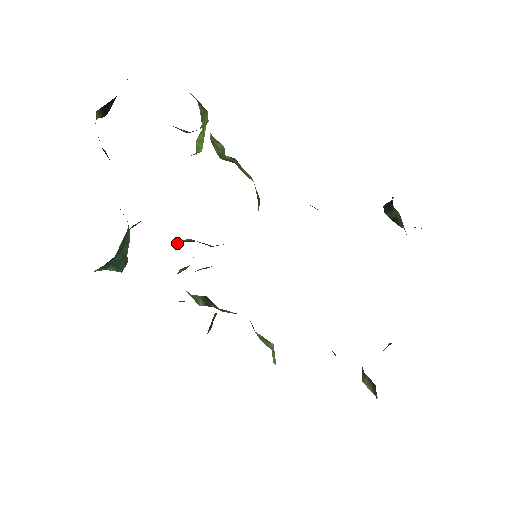
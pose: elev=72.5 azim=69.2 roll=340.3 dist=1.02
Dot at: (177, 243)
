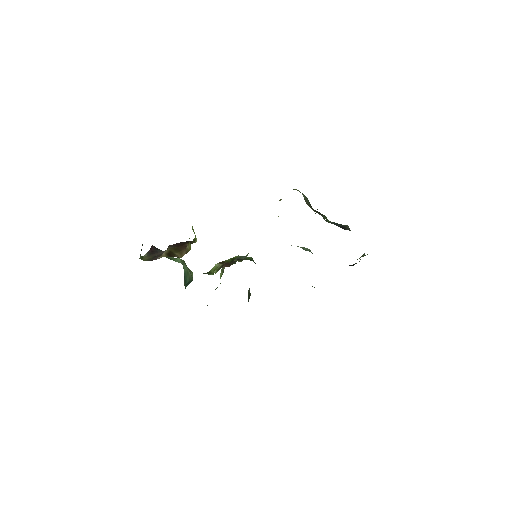
Dot at: (210, 274)
